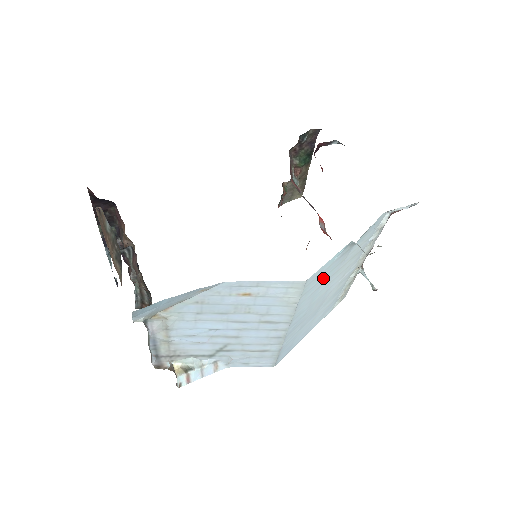
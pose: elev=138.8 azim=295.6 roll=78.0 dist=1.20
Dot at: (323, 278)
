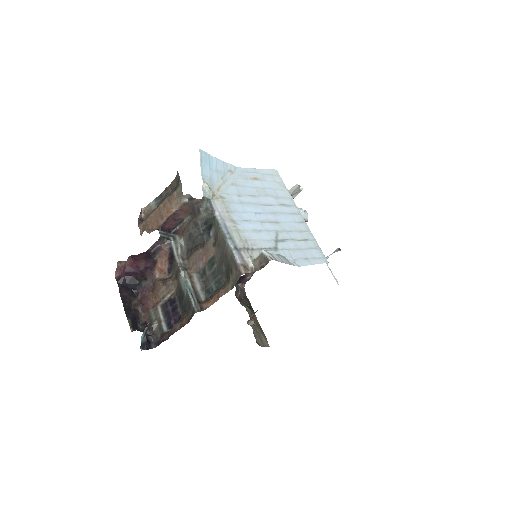
Dot at: occluded
